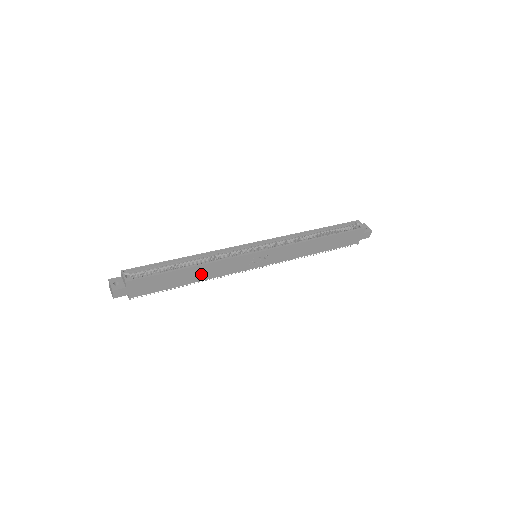
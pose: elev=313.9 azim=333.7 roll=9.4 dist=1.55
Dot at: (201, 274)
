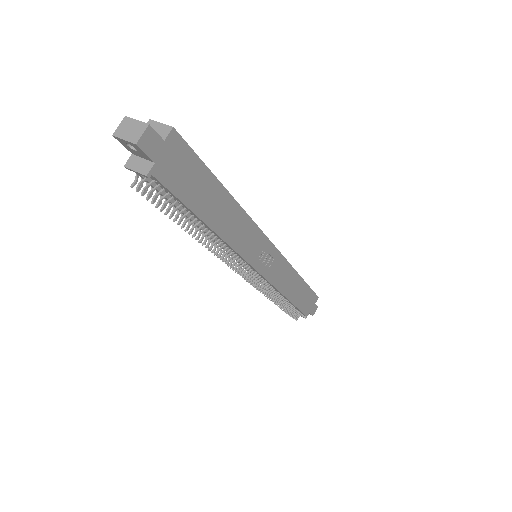
Dot at: (226, 221)
